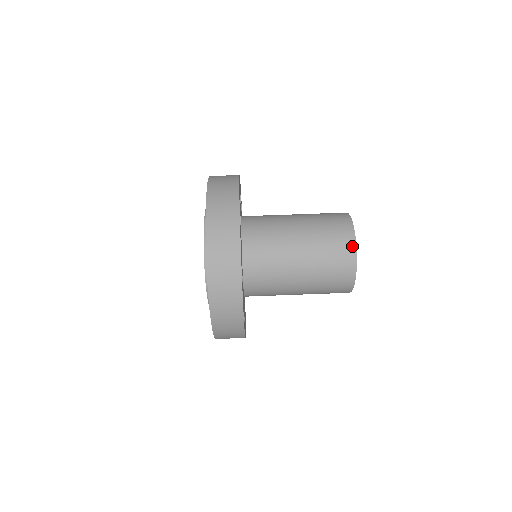
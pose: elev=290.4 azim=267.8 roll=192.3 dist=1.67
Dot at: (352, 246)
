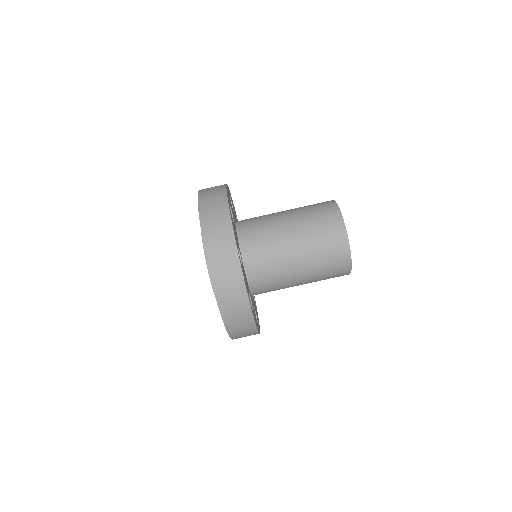
Dot at: (346, 251)
